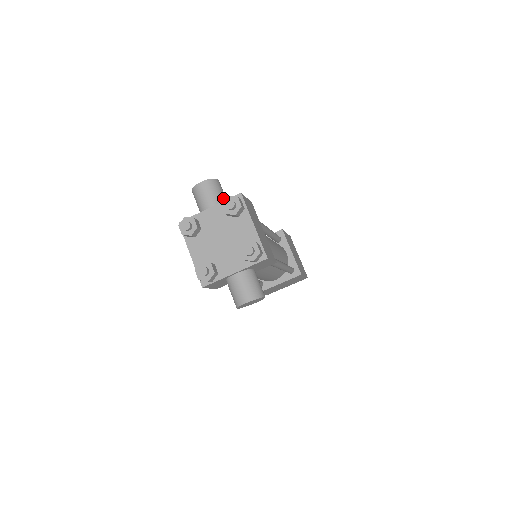
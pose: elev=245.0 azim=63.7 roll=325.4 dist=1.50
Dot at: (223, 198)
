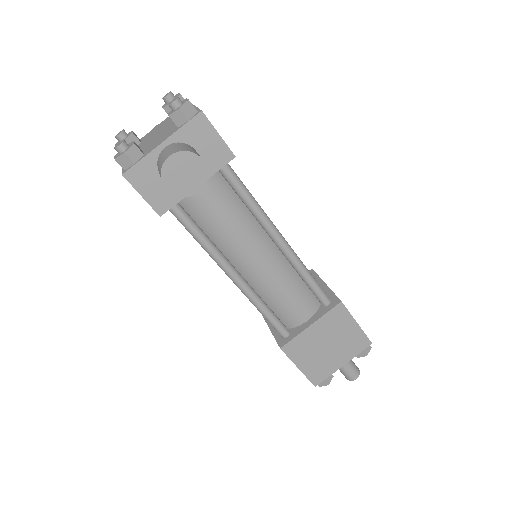
Dot at: occluded
